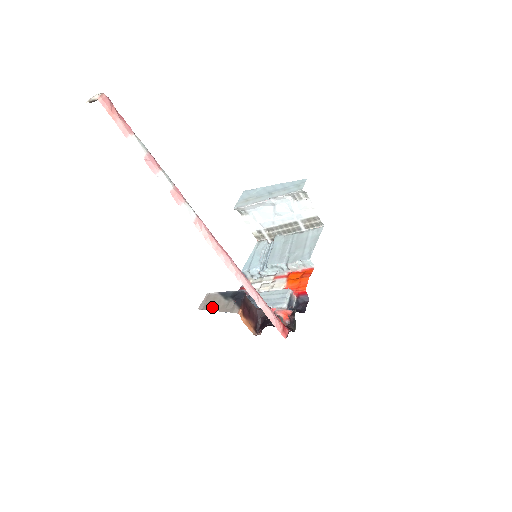
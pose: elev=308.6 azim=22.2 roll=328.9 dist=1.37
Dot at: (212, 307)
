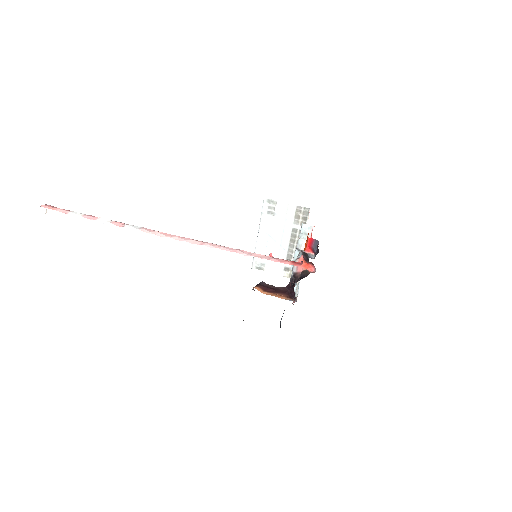
Dot at: occluded
